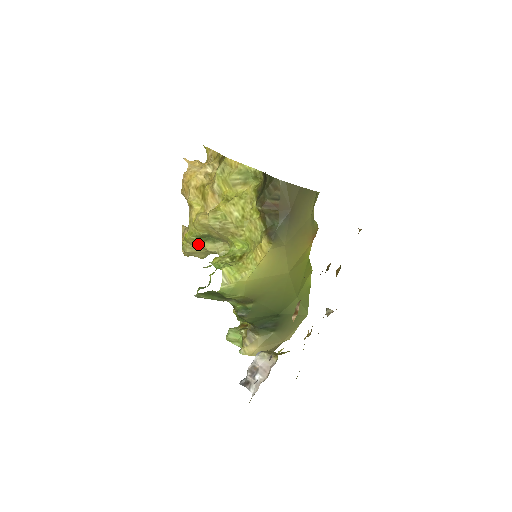
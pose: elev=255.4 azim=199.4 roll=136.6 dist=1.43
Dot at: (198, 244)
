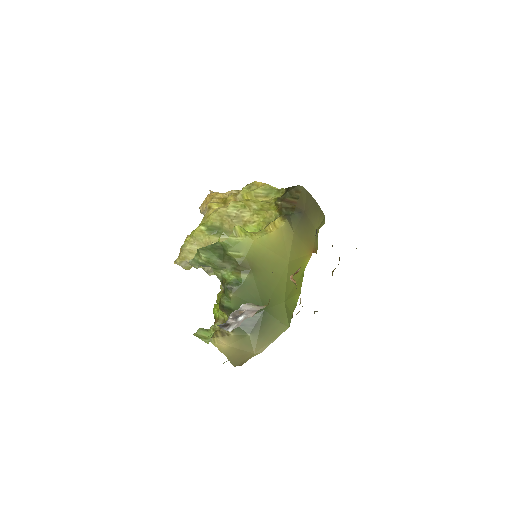
Dot at: (203, 238)
